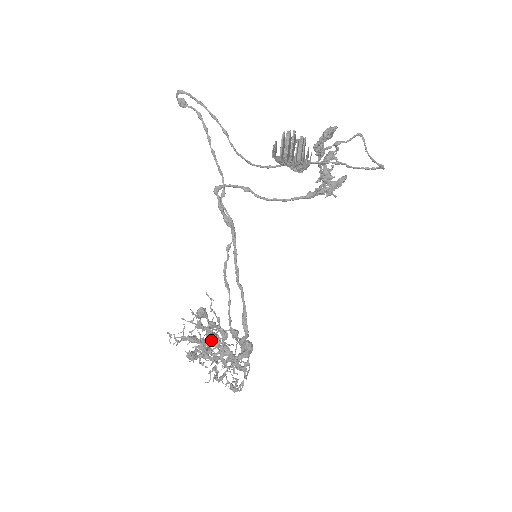
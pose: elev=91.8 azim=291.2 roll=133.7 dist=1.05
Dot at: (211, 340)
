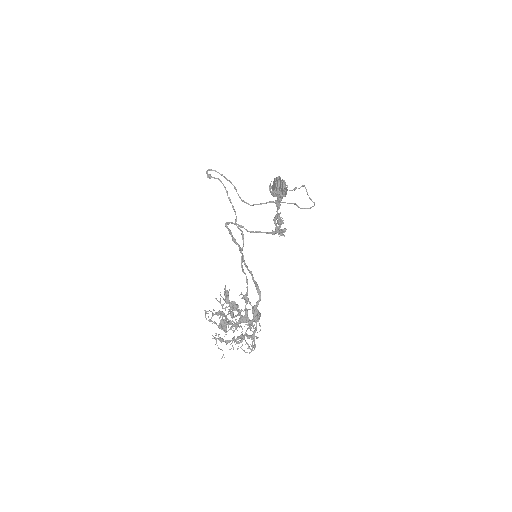
Dot at: (233, 313)
